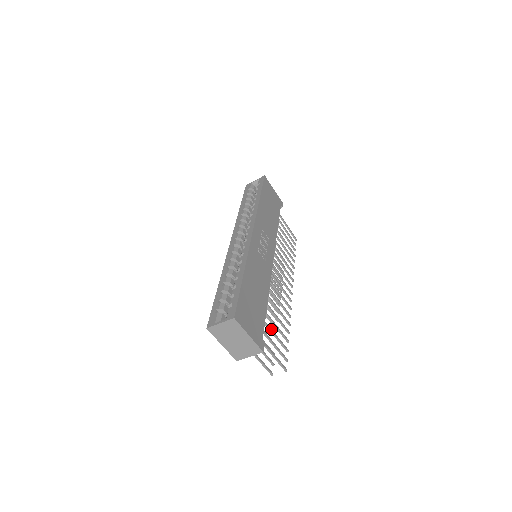
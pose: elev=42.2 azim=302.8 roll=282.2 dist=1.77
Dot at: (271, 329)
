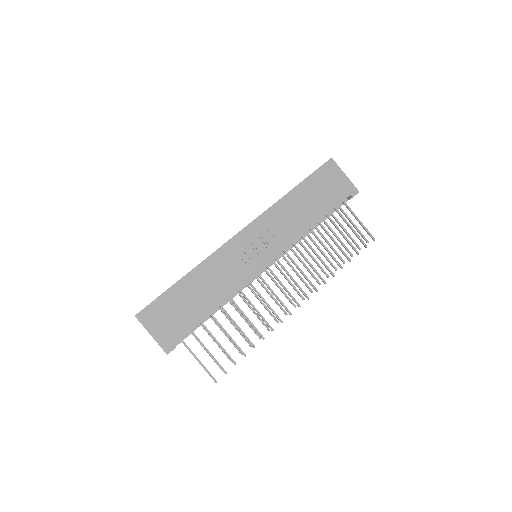
Dot at: (213, 336)
